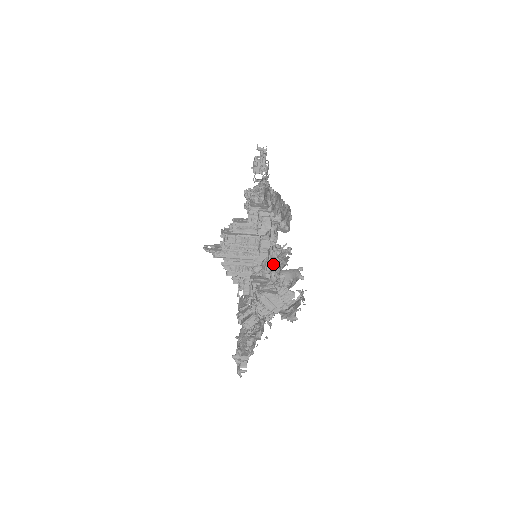
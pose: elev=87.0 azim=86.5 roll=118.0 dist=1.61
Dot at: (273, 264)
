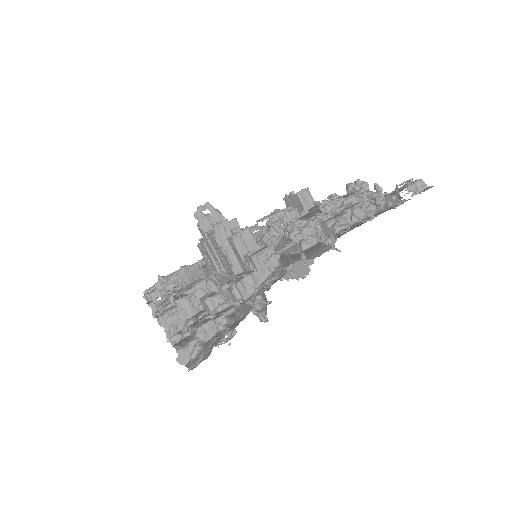
Dot at: occluded
